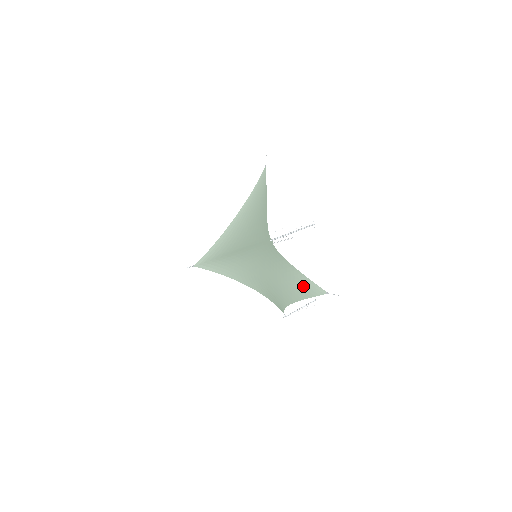
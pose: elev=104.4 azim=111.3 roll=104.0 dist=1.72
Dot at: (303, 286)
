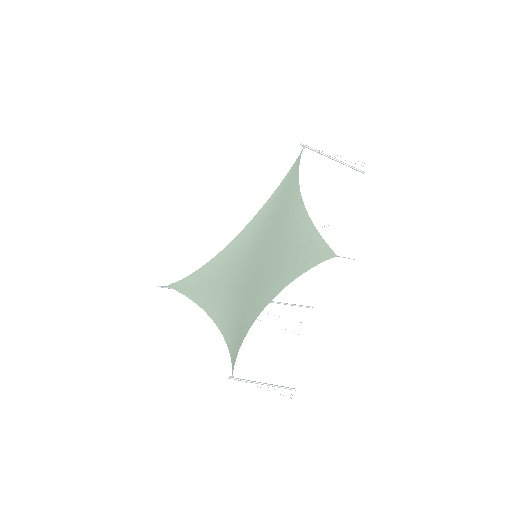
Dot at: (302, 252)
